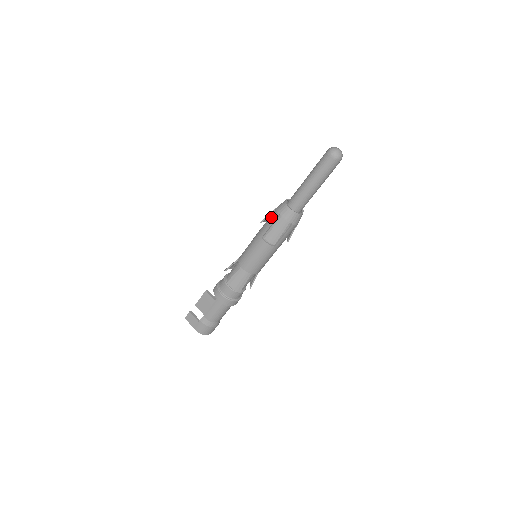
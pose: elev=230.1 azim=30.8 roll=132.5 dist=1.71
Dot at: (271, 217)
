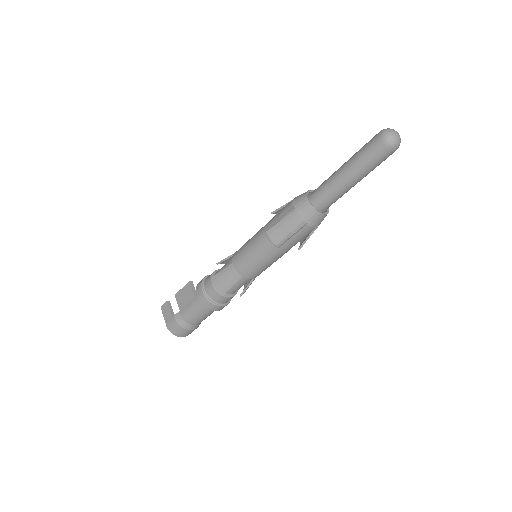
Dot at: (284, 207)
